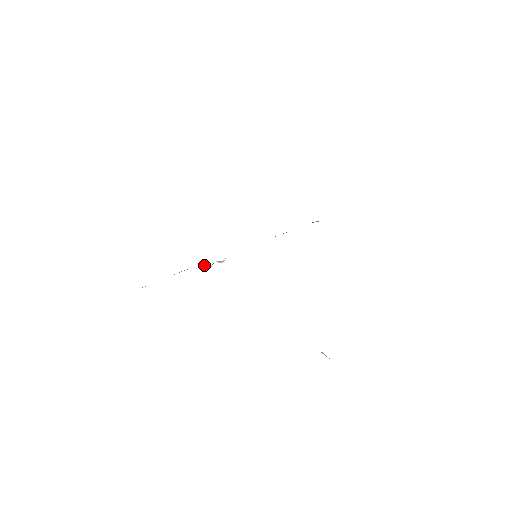
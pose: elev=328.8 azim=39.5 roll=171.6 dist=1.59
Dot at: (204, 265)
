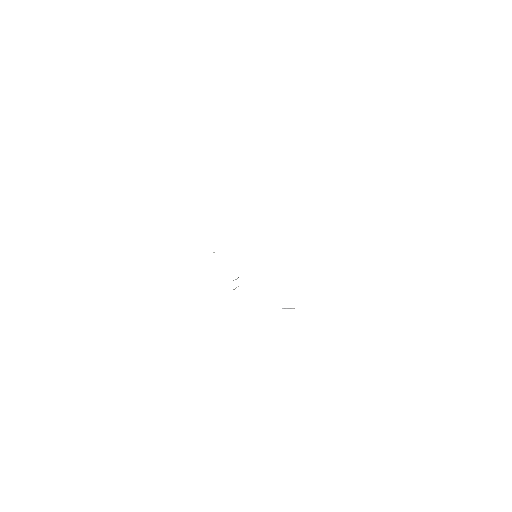
Dot at: (233, 289)
